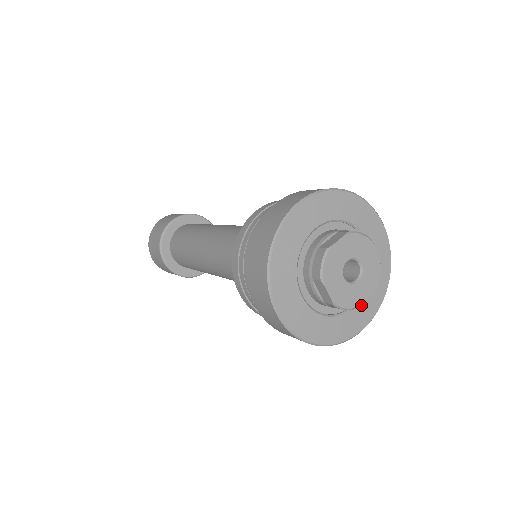
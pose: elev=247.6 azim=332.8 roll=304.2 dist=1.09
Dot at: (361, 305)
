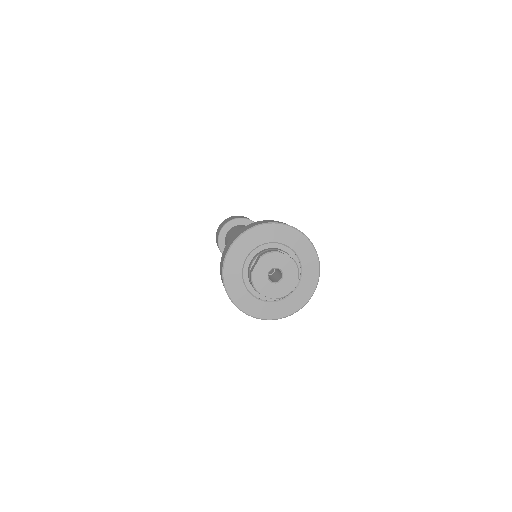
Dot at: (303, 283)
